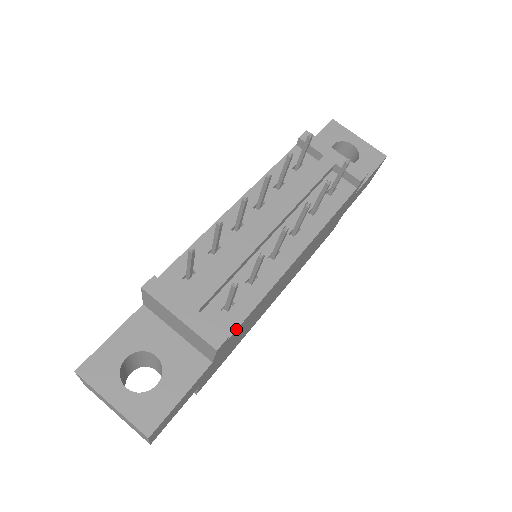
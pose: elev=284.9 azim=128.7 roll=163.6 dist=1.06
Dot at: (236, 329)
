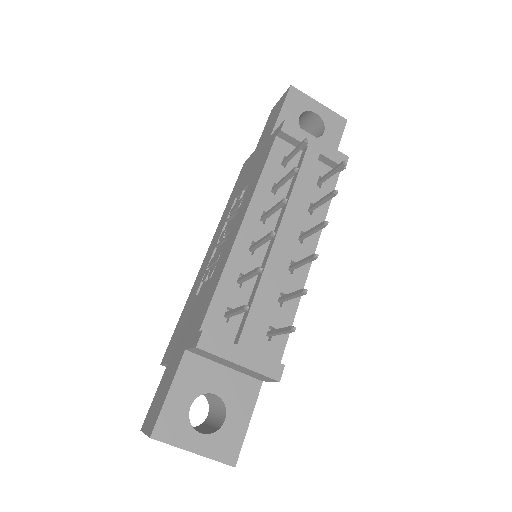
Dot at: (283, 352)
